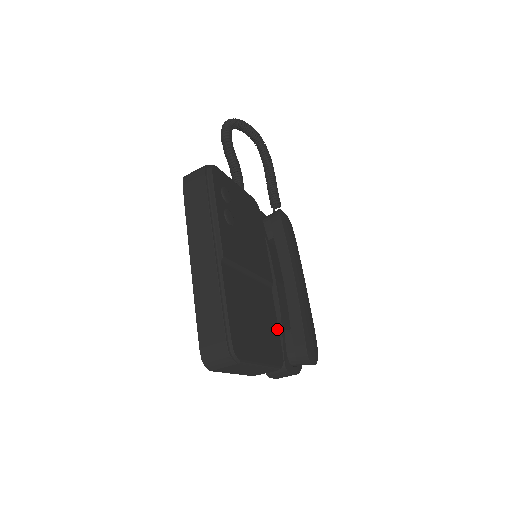
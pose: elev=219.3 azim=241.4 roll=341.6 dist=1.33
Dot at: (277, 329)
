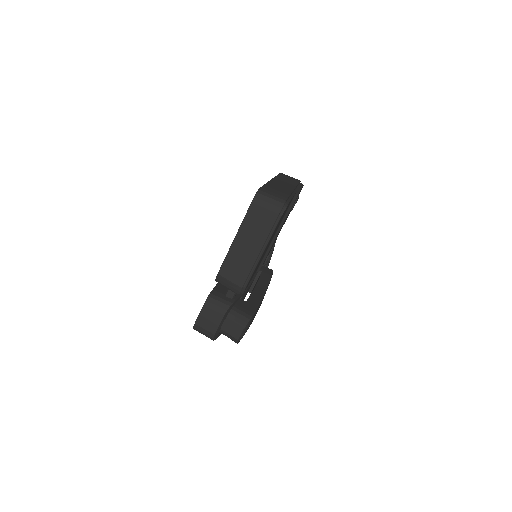
Dot at: occluded
